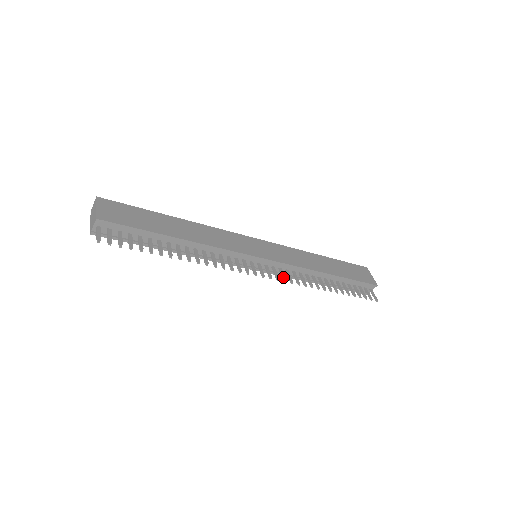
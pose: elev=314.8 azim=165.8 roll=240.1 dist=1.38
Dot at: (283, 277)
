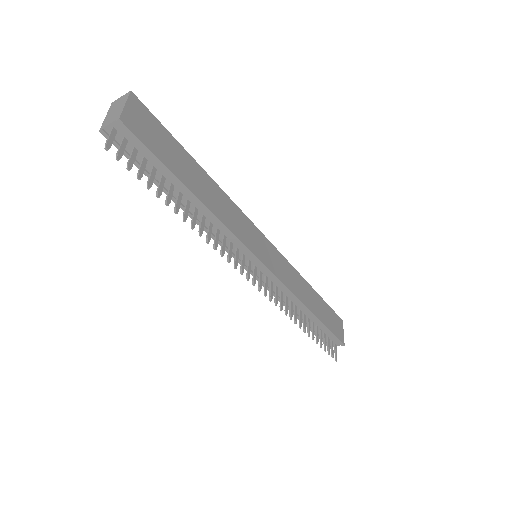
Dot at: (271, 294)
